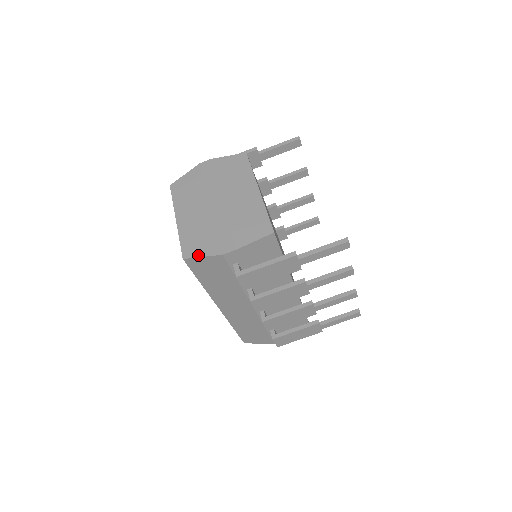
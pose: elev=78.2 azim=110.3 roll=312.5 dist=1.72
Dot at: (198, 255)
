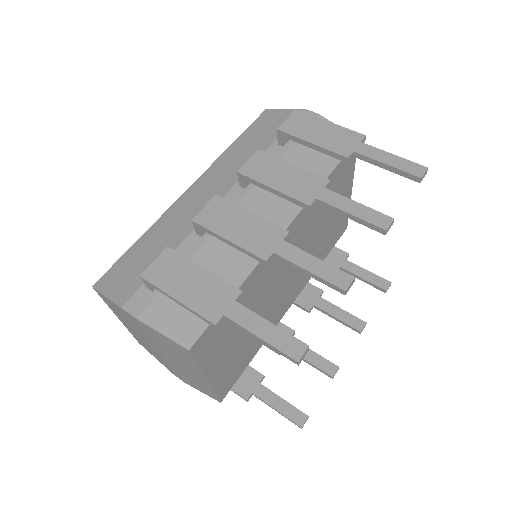
Dot at: (281, 111)
